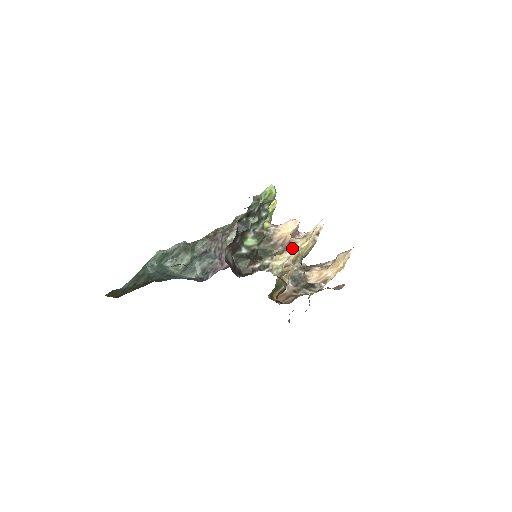
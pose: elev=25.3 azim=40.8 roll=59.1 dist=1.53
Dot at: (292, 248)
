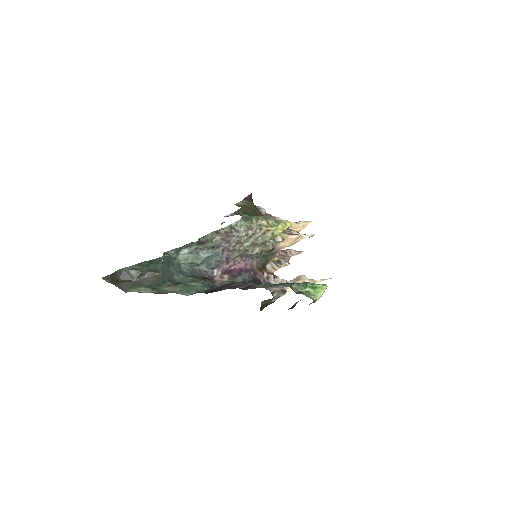
Dot at: occluded
